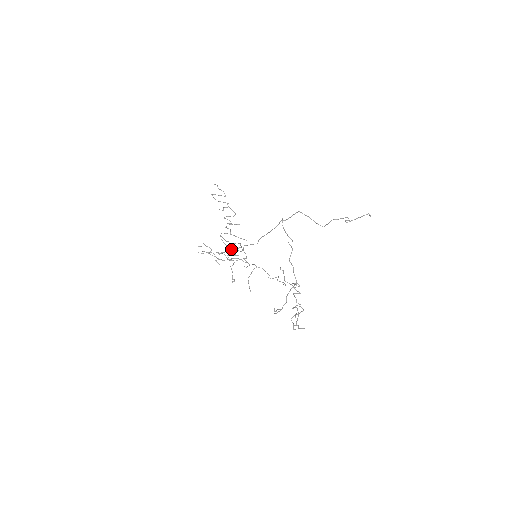
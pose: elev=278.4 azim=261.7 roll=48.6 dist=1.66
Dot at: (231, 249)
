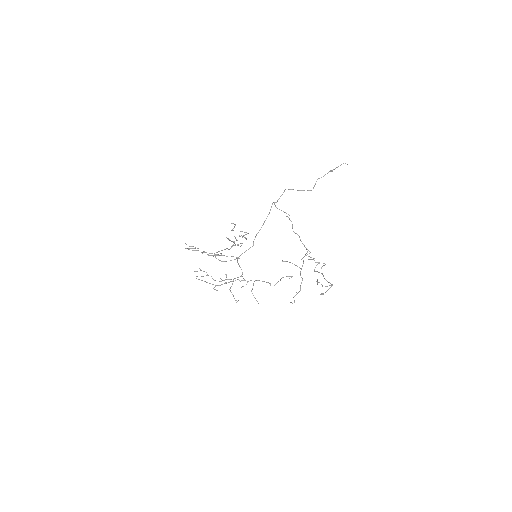
Dot at: (234, 245)
